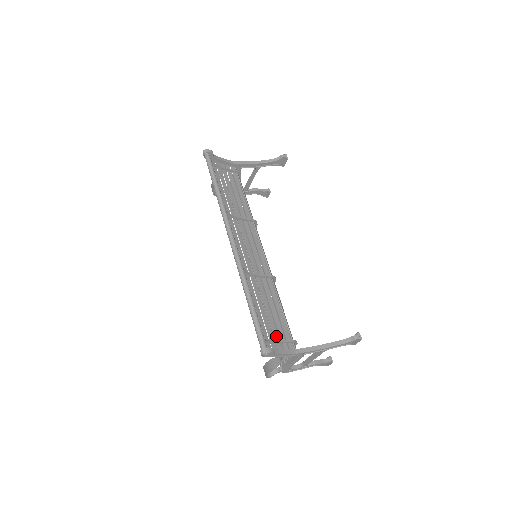
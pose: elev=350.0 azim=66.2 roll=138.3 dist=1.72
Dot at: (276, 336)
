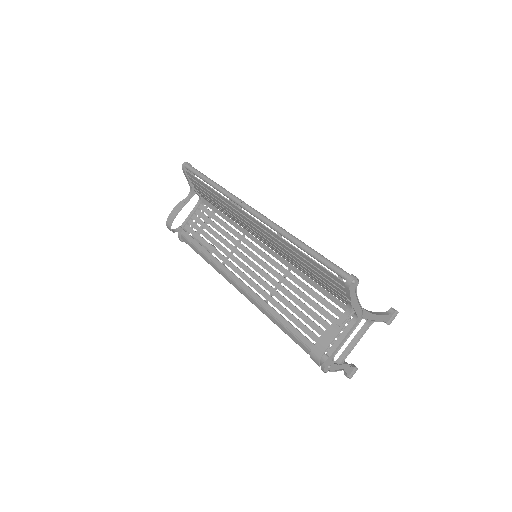
Dot at: (336, 290)
